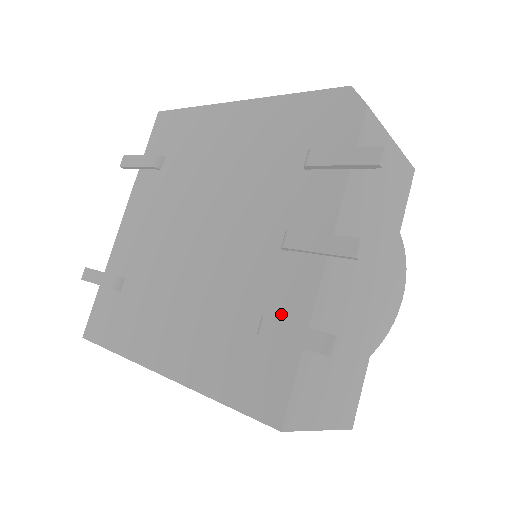
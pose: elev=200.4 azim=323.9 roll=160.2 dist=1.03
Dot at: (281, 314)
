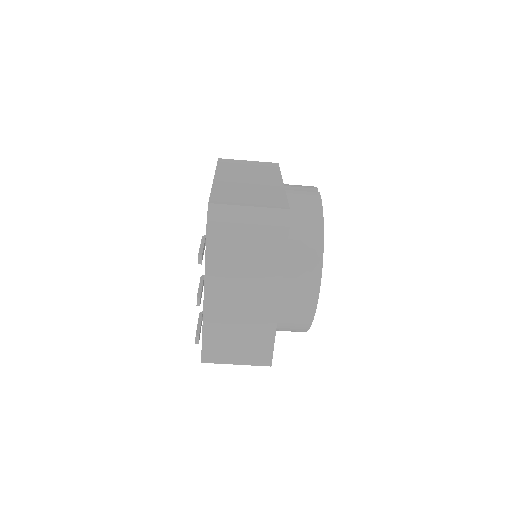
Dot at: occluded
